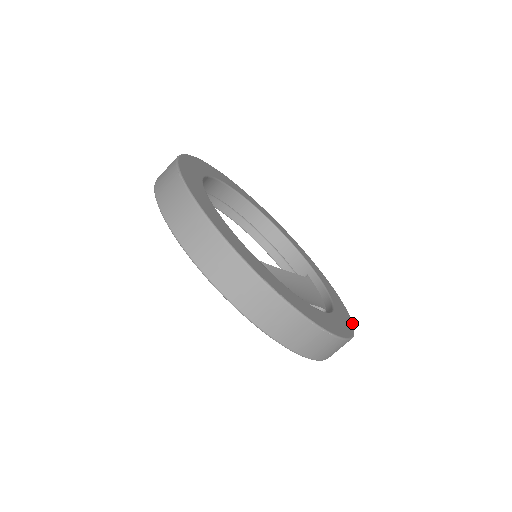
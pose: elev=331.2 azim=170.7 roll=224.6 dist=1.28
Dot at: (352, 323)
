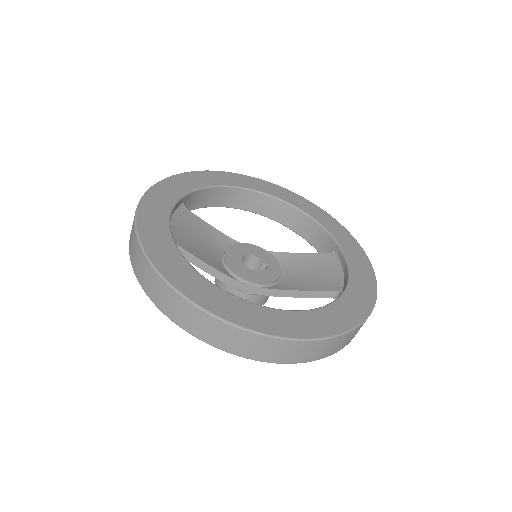
Dot at: (374, 300)
